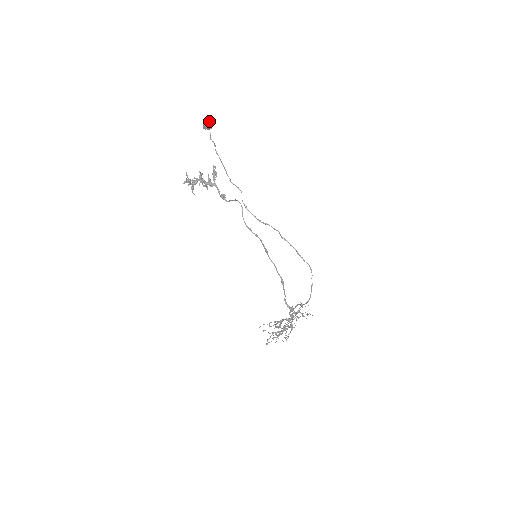
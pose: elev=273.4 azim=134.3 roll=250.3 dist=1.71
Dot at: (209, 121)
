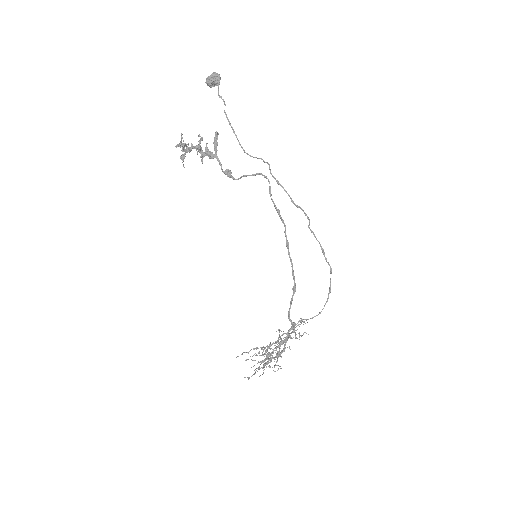
Dot at: (219, 75)
